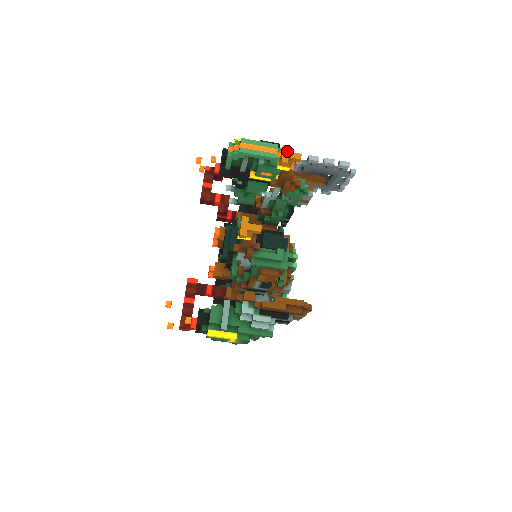
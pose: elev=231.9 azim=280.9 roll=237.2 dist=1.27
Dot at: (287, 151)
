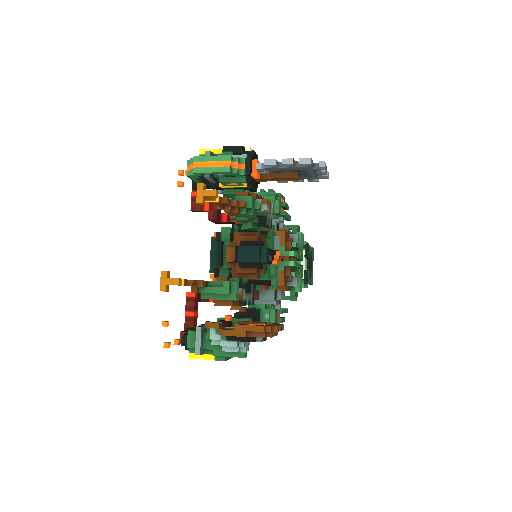
Dot at: (201, 190)
